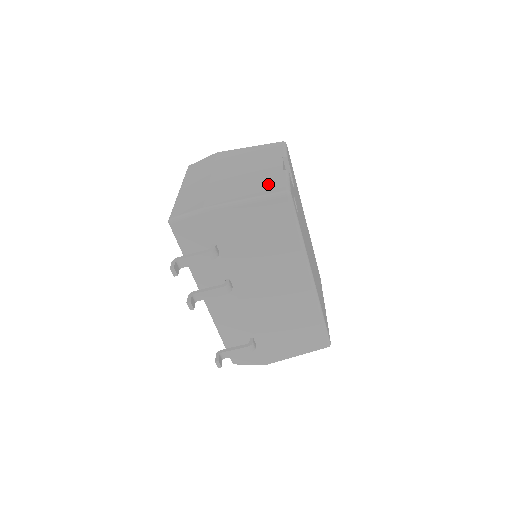
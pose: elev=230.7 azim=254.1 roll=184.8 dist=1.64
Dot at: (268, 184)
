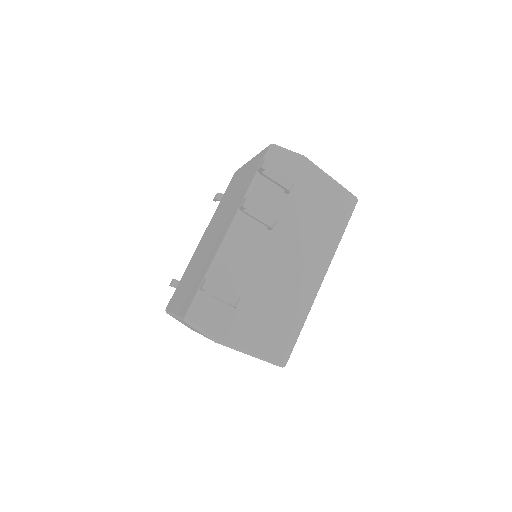
Dot at: occluded
